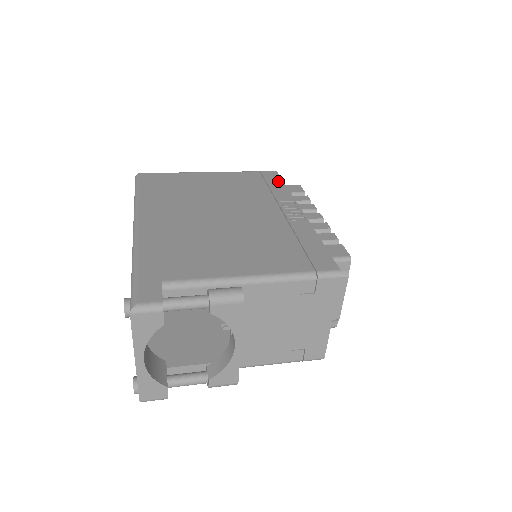
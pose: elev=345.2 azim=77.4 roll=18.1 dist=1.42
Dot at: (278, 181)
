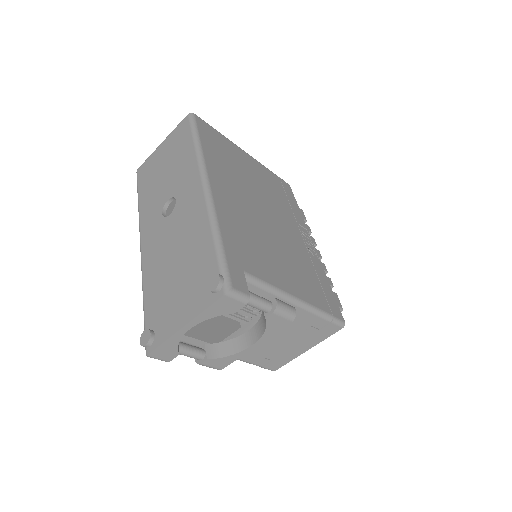
Dot at: (293, 199)
